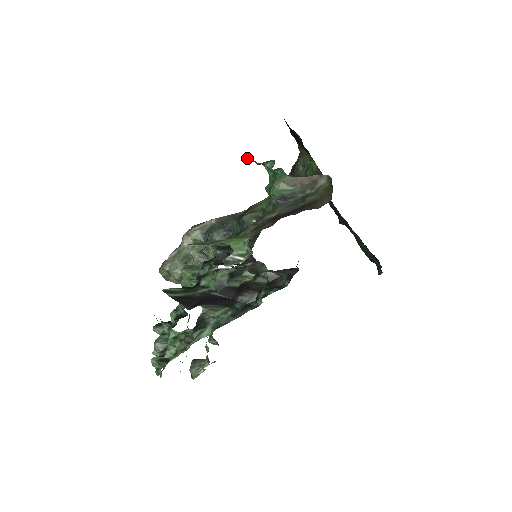
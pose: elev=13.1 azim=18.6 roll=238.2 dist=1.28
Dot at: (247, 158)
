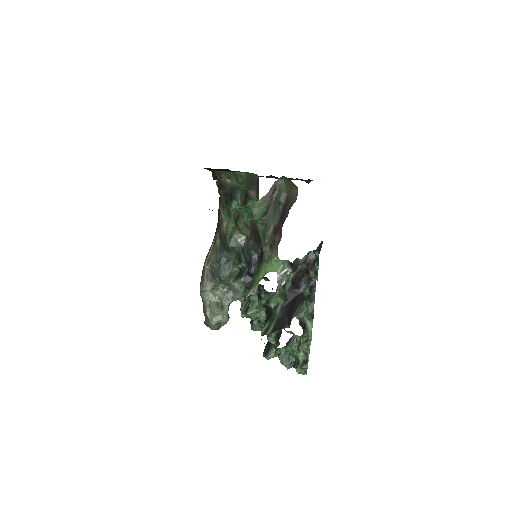
Dot at: occluded
